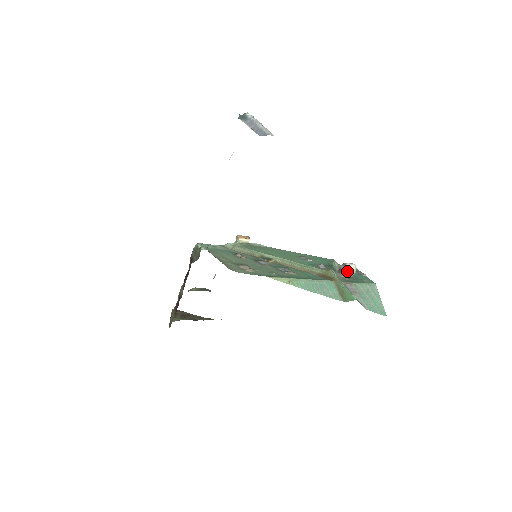
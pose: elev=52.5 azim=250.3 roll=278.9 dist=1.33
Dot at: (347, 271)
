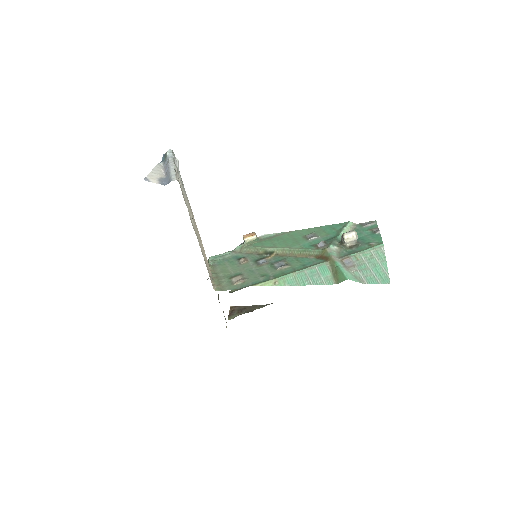
Dot at: (346, 242)
